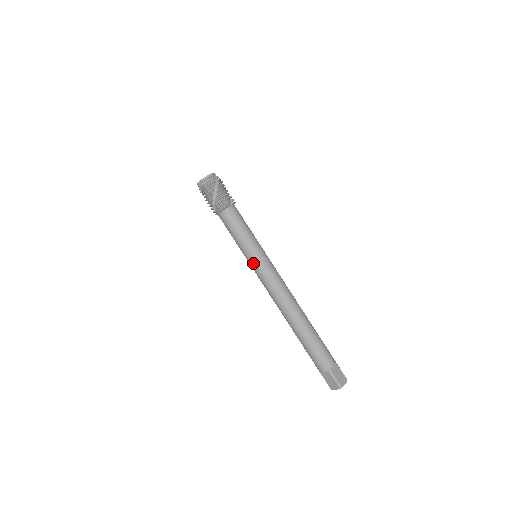
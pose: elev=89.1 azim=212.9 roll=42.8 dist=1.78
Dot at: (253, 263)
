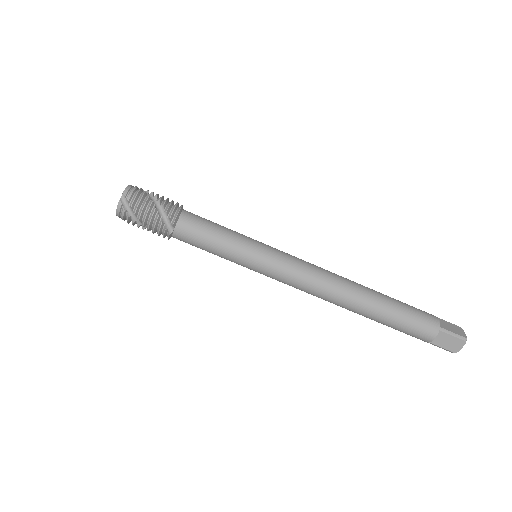
Dot at: occluded
